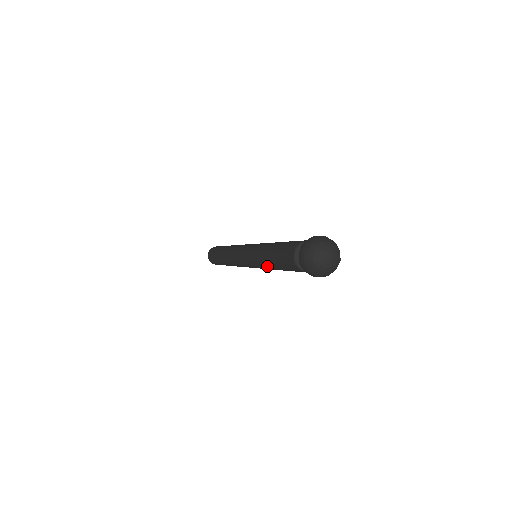
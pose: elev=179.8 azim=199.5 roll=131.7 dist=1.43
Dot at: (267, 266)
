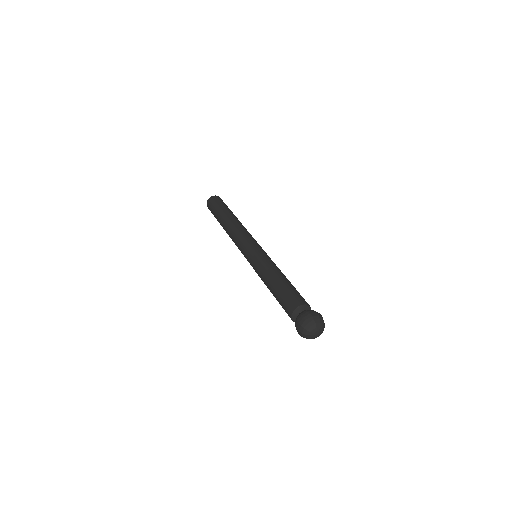
Dot at: (265, 282)
